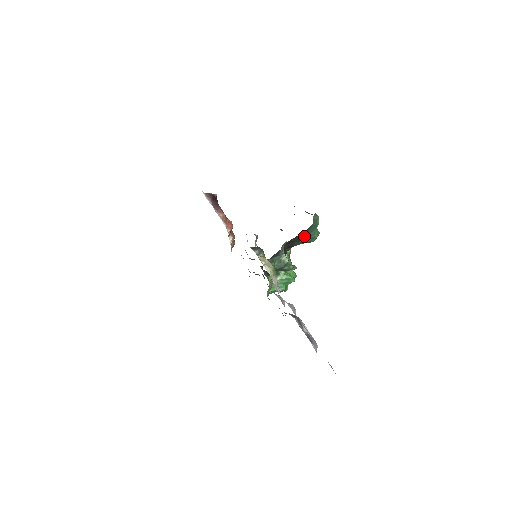
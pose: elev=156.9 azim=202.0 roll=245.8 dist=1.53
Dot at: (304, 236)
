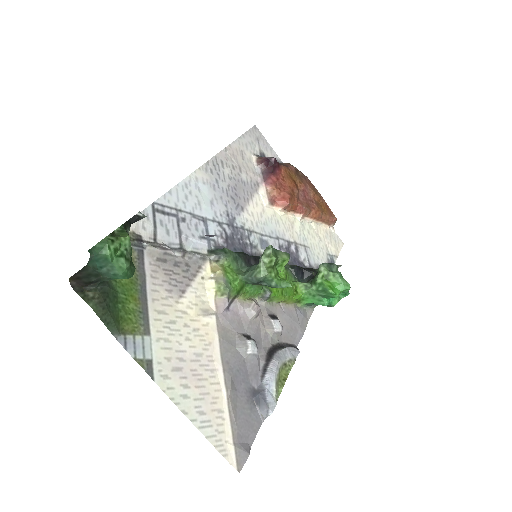
Dot at: (97, 271)
